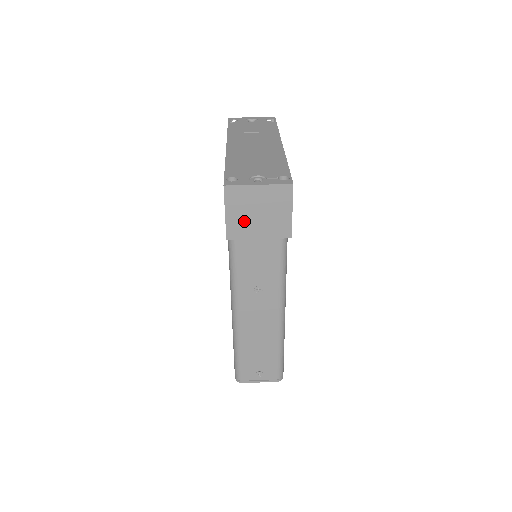
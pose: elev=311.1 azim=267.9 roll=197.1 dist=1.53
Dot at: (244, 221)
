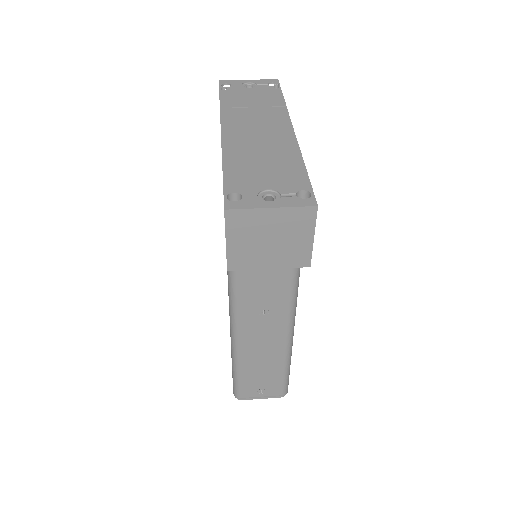
Dot at: (250, 250)
